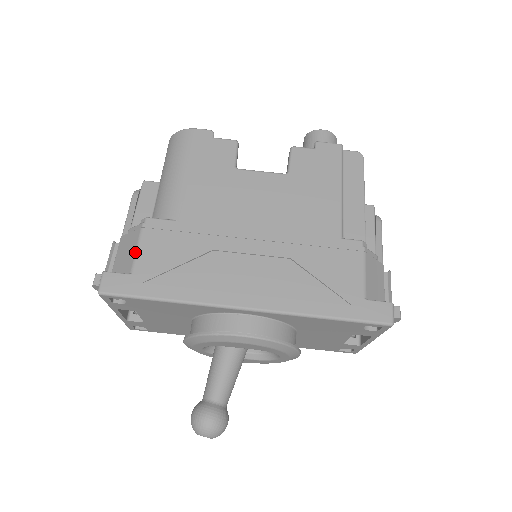
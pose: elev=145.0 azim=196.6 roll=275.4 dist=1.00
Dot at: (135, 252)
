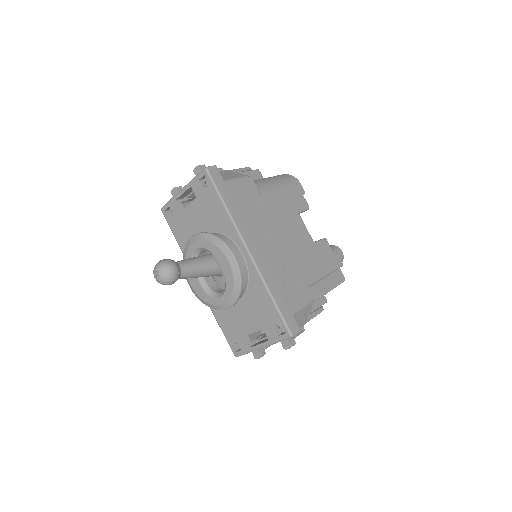
Dot at: (234, 178)
